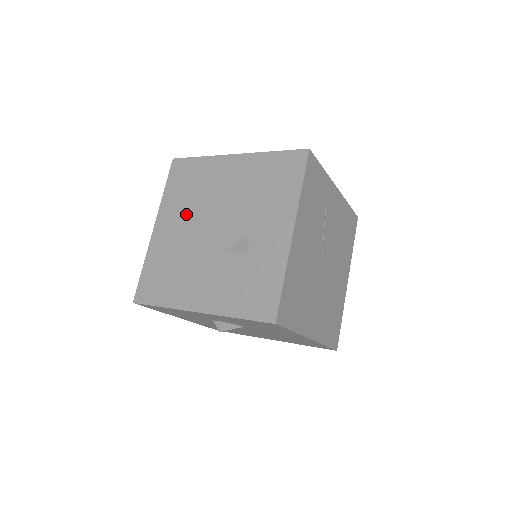
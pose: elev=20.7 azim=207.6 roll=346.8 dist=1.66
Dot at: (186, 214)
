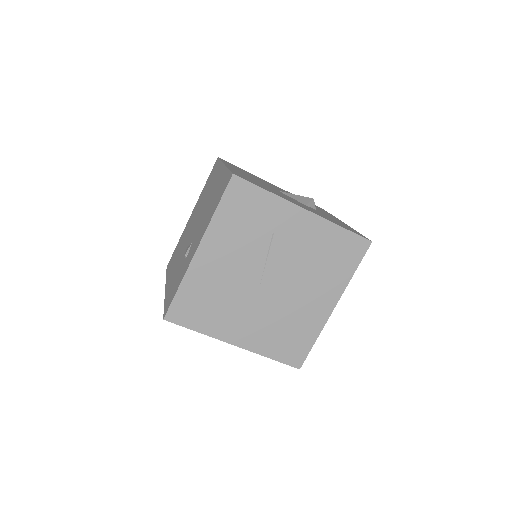
Dot at: (197, 209)
